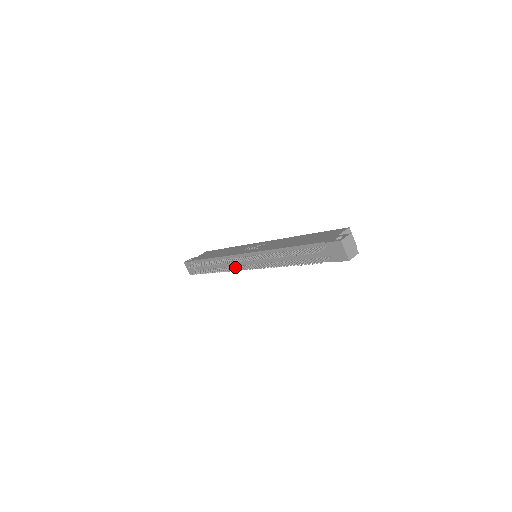
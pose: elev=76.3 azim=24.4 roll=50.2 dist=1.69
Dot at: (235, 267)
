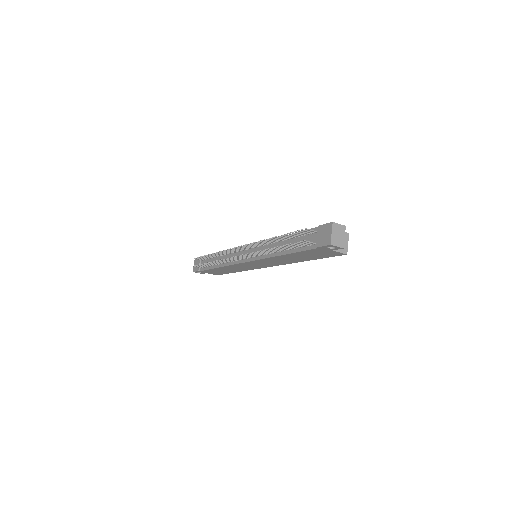
Dot at: (233, 260)
